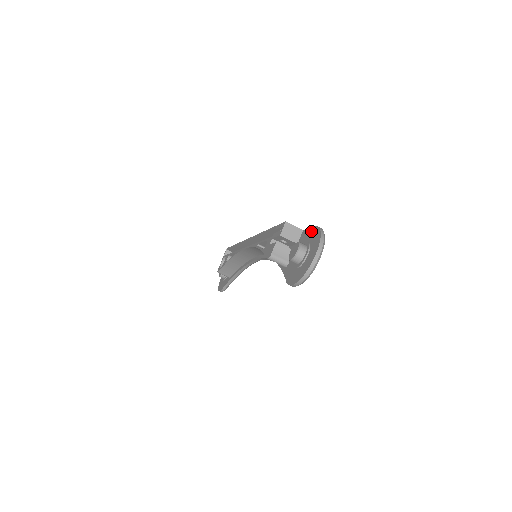
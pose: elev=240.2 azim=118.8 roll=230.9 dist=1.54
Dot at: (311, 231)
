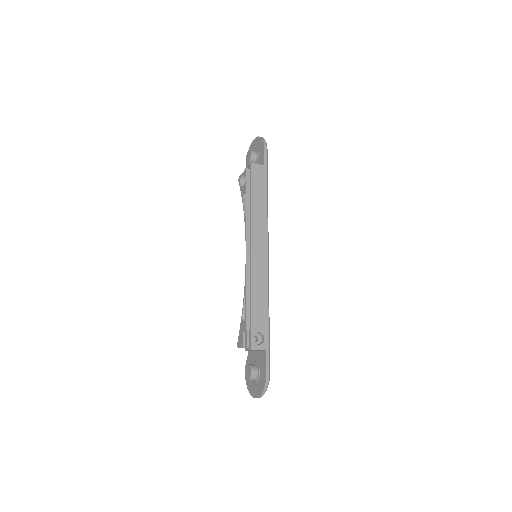
Dot at: (264, 371)
